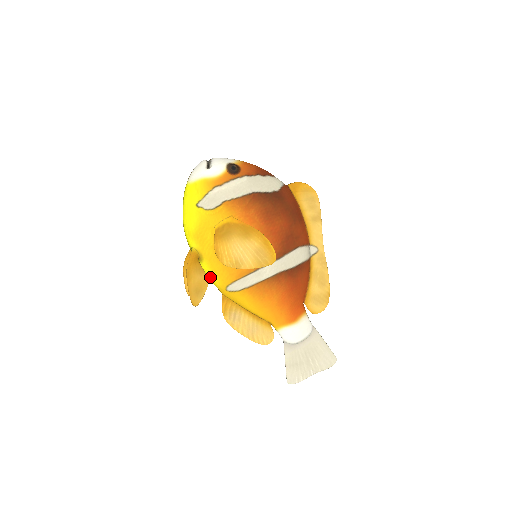
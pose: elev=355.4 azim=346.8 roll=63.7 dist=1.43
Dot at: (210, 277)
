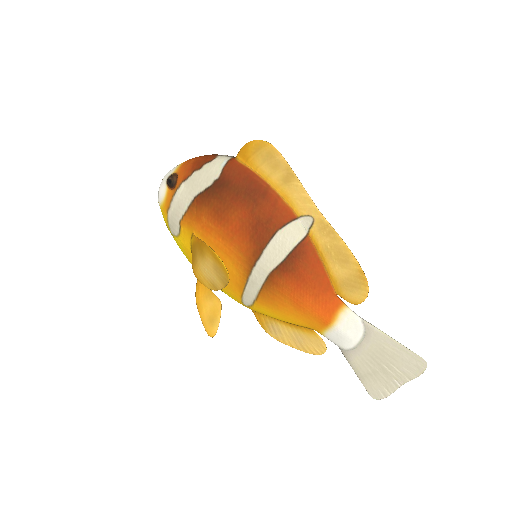
Dot at: occluded
